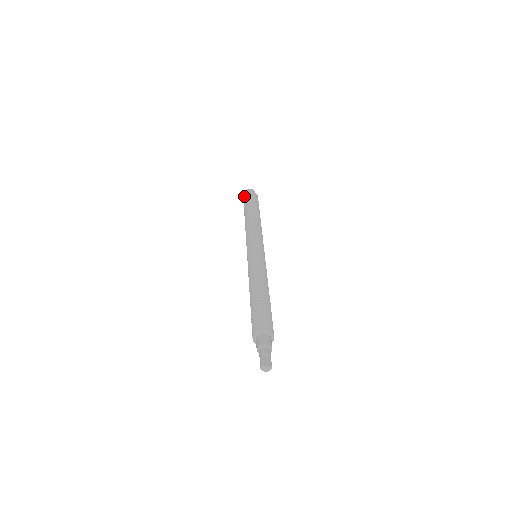
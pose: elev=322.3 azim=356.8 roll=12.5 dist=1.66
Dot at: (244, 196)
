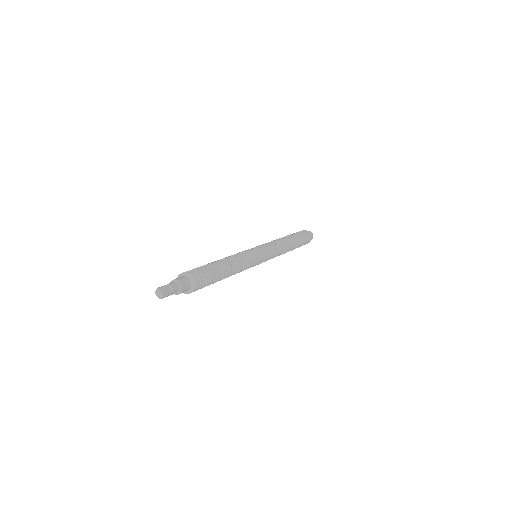
Dot at: (302, 230)
